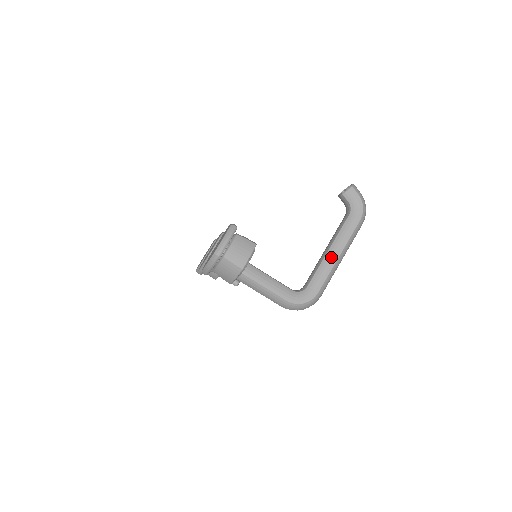
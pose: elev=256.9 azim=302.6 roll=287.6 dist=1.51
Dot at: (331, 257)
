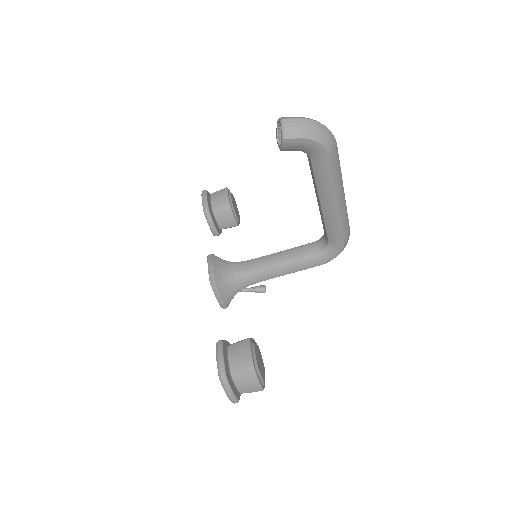
Dot at: (329, 210)
